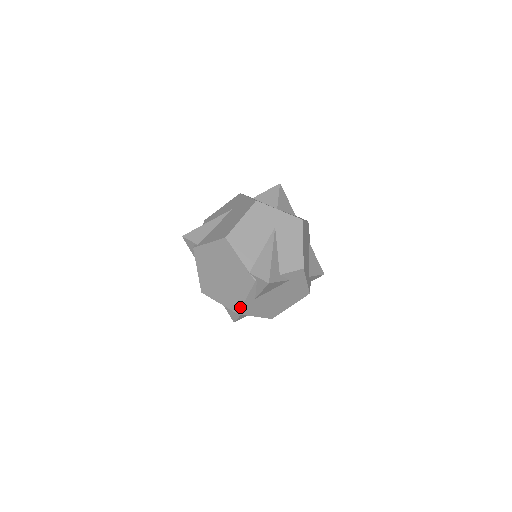
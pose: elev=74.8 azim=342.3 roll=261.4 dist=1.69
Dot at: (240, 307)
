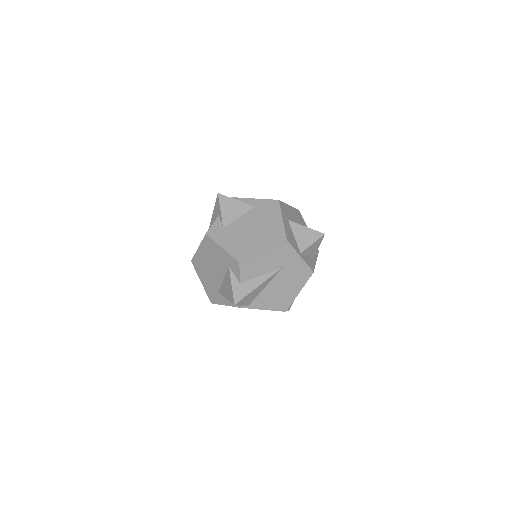
Dot at: occluded
